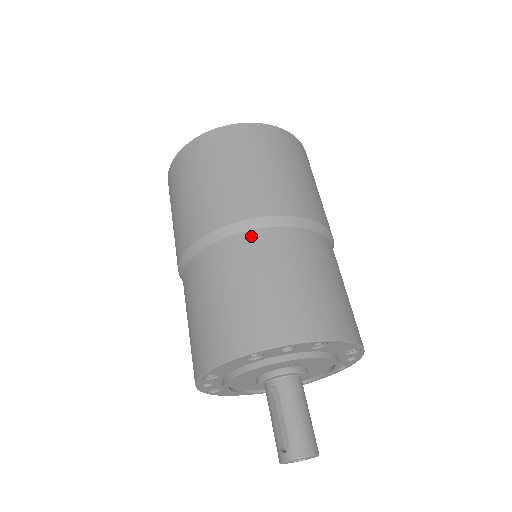
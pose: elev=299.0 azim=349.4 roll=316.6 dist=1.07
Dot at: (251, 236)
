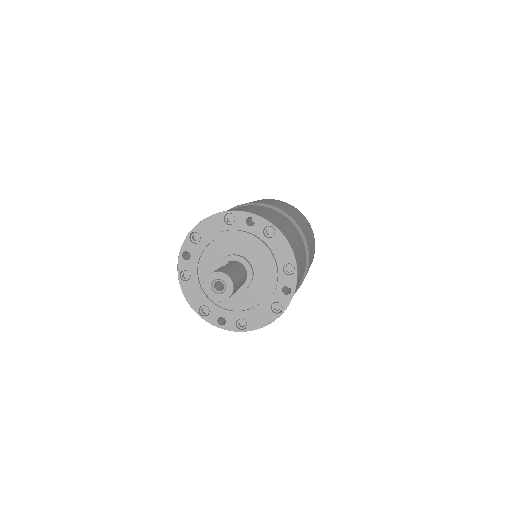
Dot at: (261, 206)
